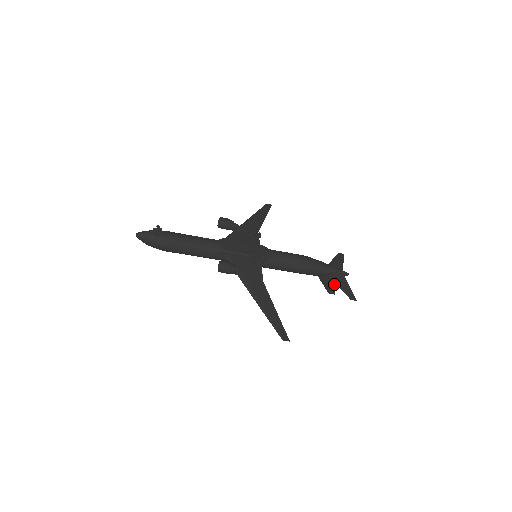
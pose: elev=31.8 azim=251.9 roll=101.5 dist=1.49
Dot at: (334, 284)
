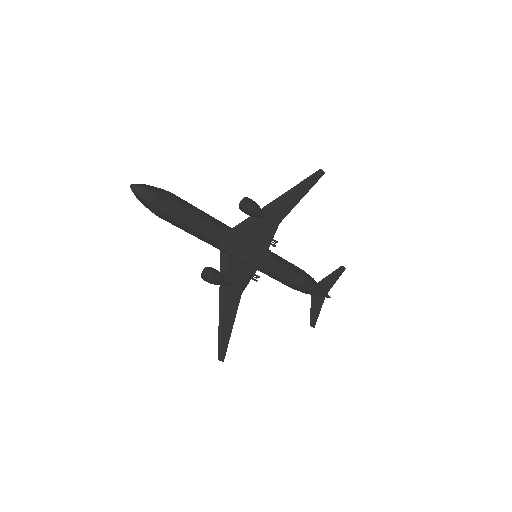
Dot at: occluded
